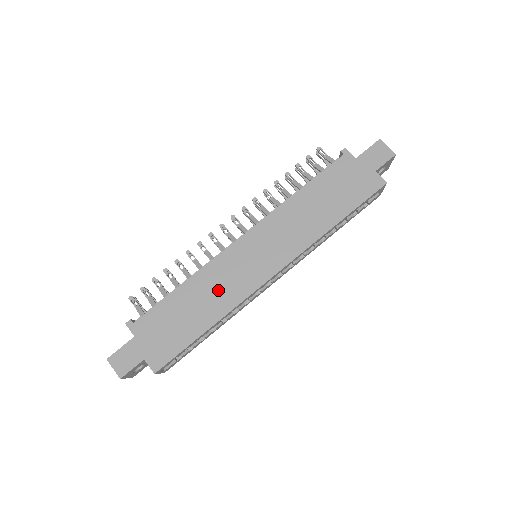
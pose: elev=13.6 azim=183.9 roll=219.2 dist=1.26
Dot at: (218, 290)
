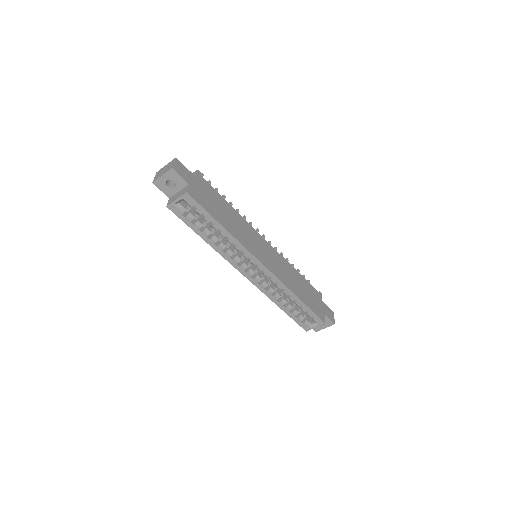
Dot at: (241, 230)
